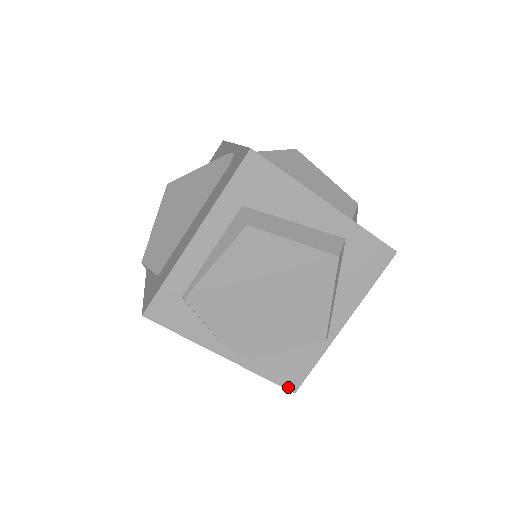
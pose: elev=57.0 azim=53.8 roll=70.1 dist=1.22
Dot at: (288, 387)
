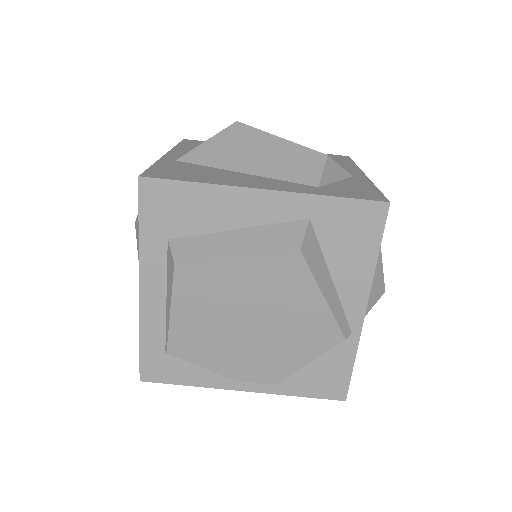
Dot at: (334, 397)
